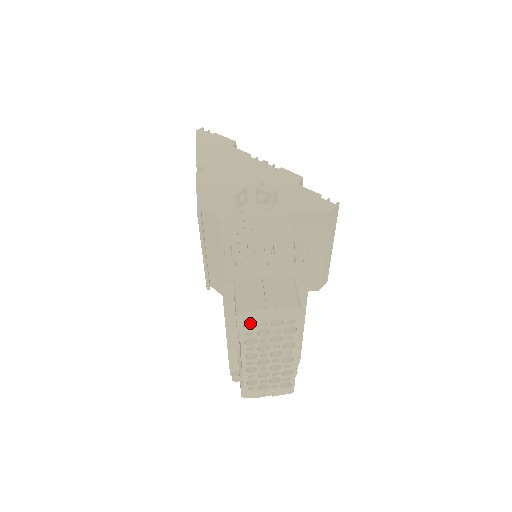
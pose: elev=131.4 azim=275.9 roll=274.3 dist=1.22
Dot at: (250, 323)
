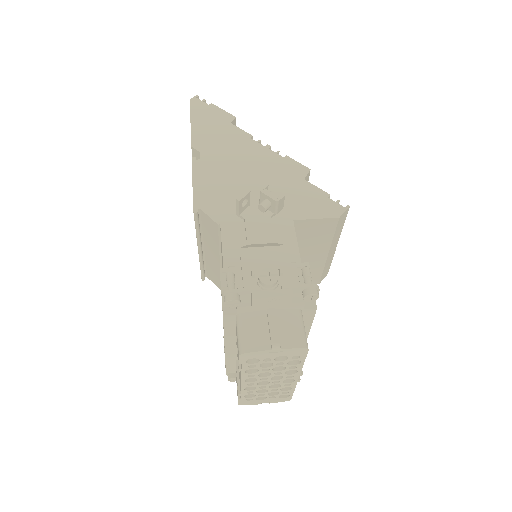
Dot at: occluded
